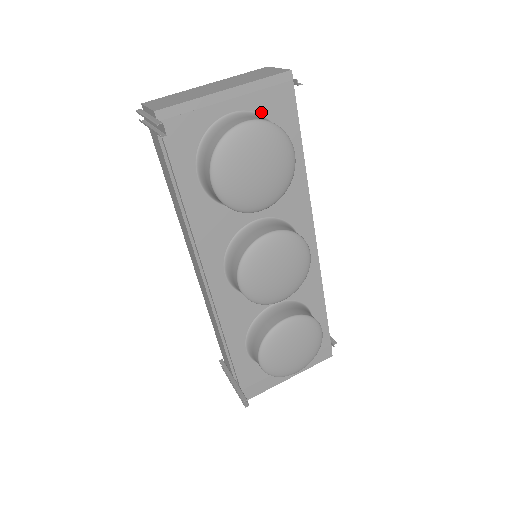
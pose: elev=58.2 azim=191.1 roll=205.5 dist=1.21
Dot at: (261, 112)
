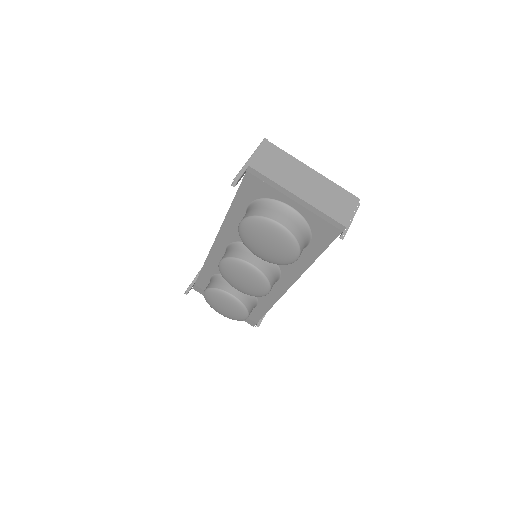
Dot at: (309, 222)
